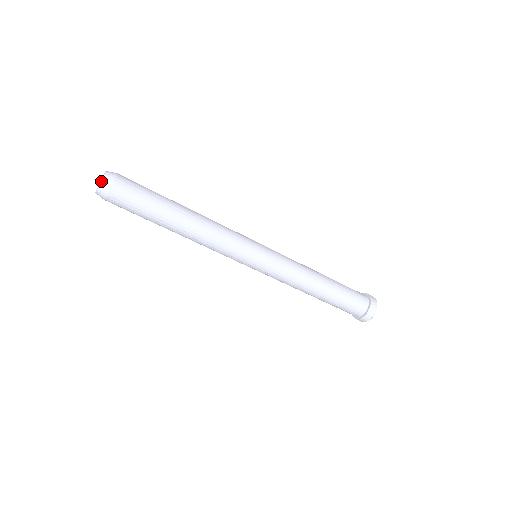
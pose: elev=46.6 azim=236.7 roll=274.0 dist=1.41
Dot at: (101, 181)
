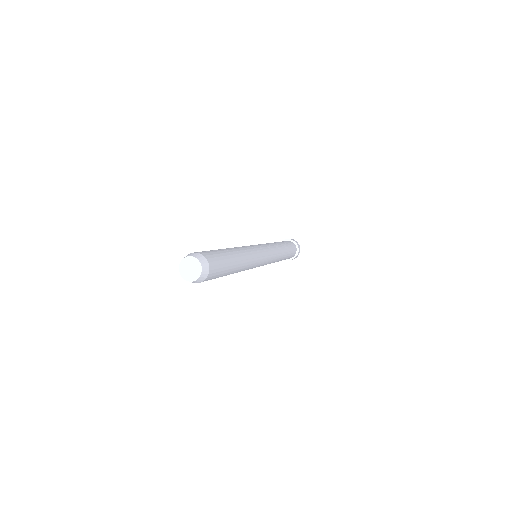
Dot at: (194, 281)
